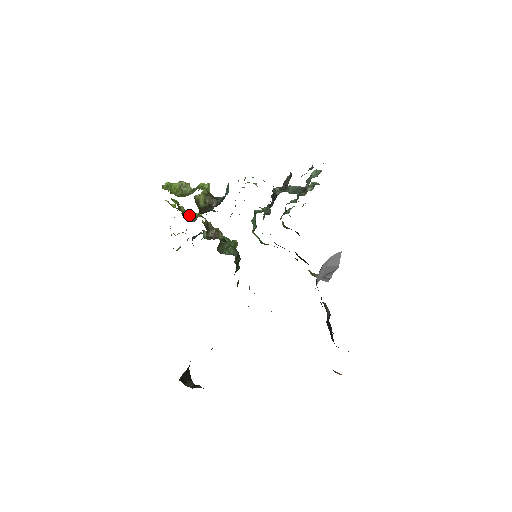
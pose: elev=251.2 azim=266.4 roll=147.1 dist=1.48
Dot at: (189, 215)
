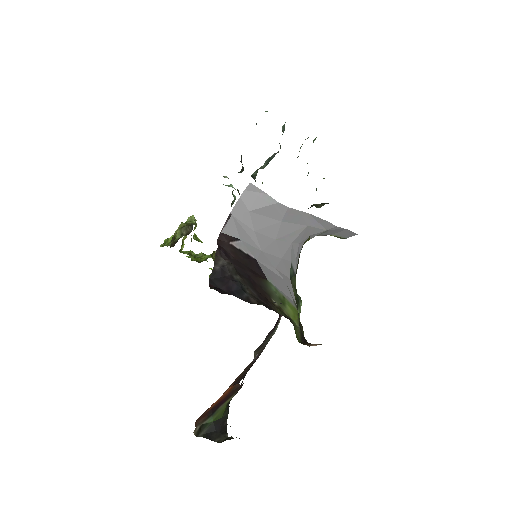
Dot at: (206, 257)
